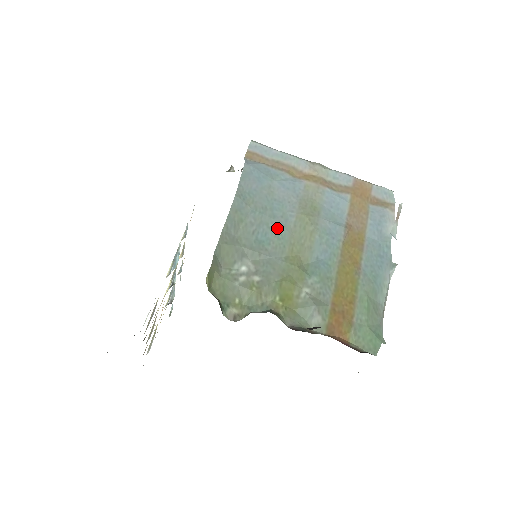
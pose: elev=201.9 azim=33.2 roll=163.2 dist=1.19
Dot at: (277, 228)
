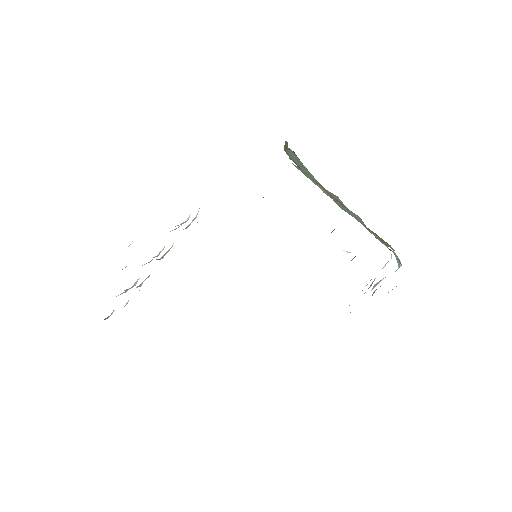
Dot at: (320, 184)
